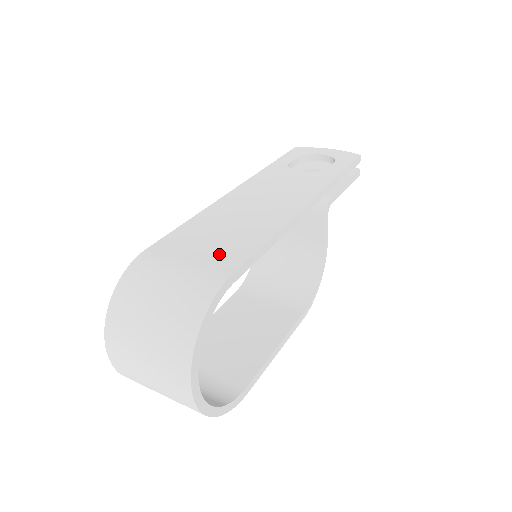
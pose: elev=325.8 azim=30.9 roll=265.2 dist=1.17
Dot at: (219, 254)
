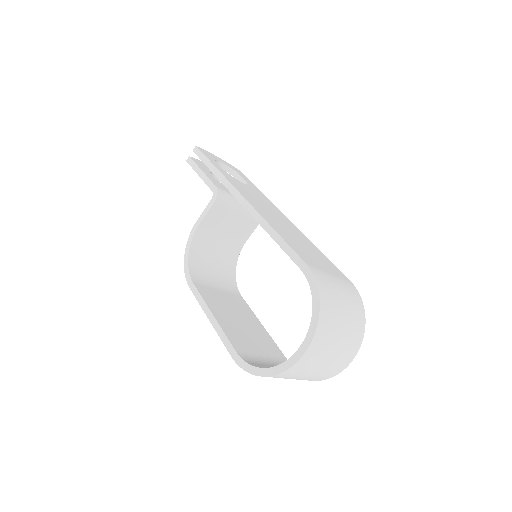
Dot at: (329, 266)
